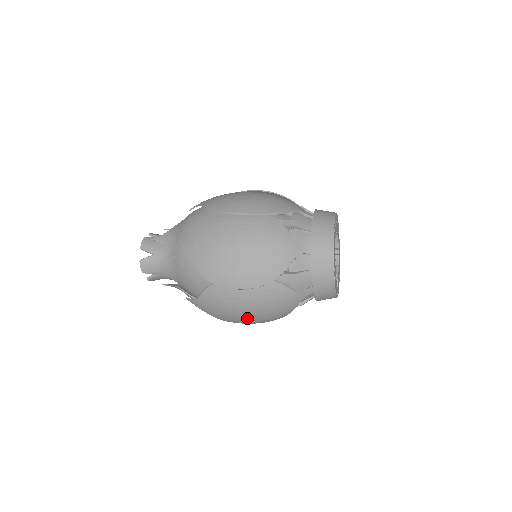
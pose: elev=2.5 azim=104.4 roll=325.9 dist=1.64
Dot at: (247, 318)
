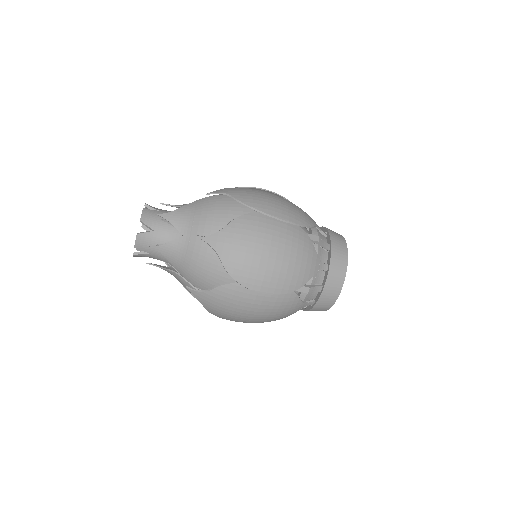
Dot at: (268, 265)
